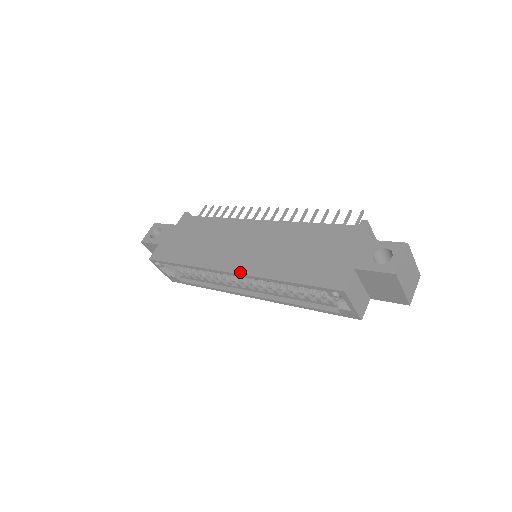
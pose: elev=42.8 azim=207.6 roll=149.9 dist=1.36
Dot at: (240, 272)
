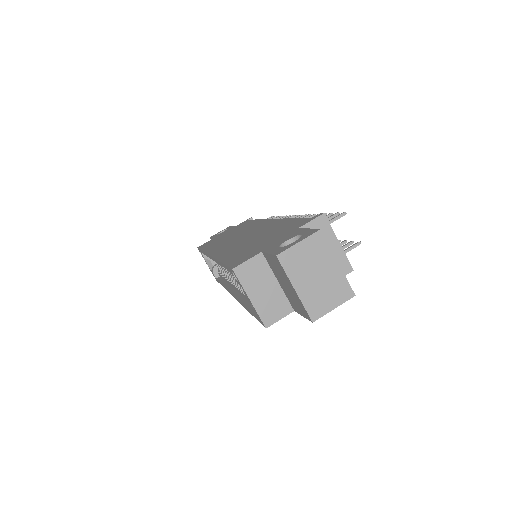
Dot at: (213, 254)
